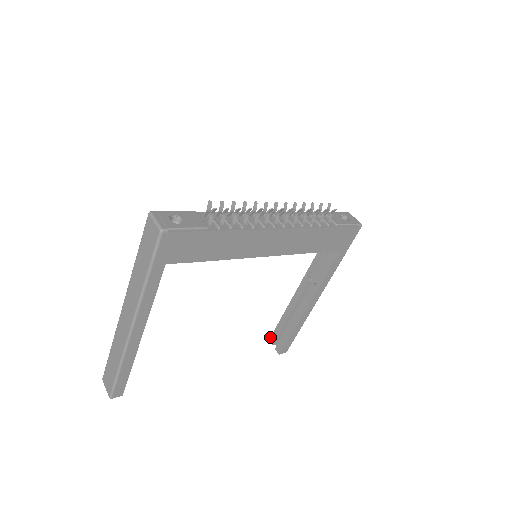
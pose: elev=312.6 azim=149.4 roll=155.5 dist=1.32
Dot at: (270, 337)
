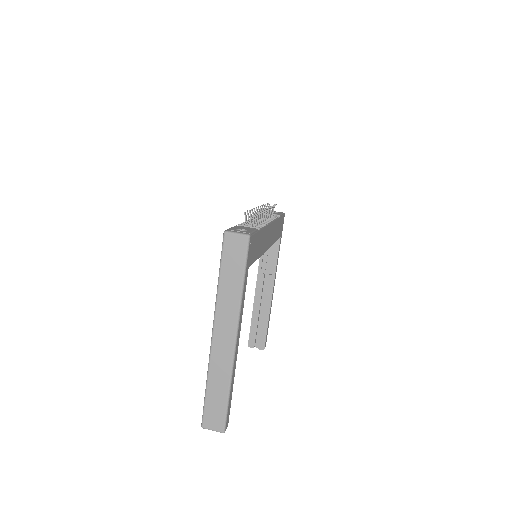
Dot at: (248, 343)
